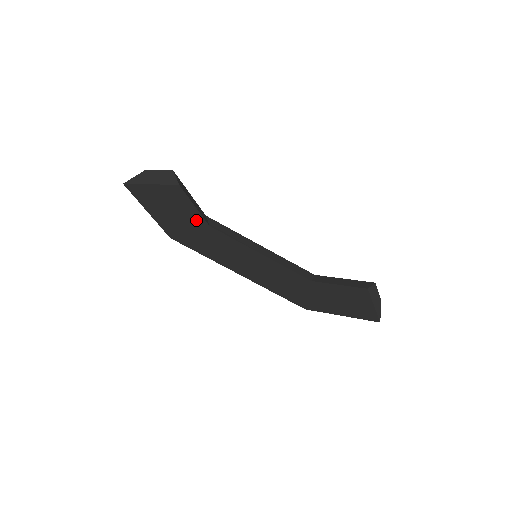
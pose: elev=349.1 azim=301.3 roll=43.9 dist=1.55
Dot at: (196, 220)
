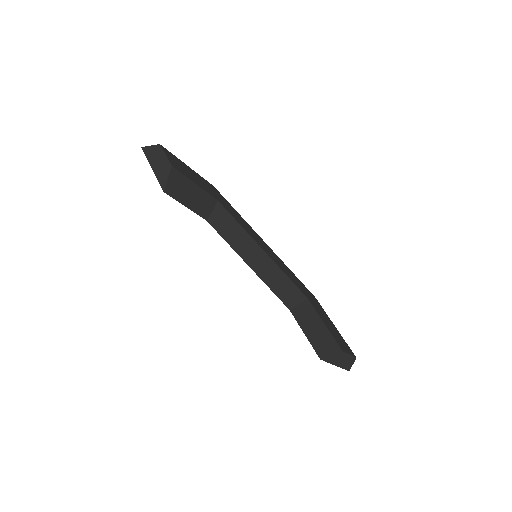
Dot at: occluded
